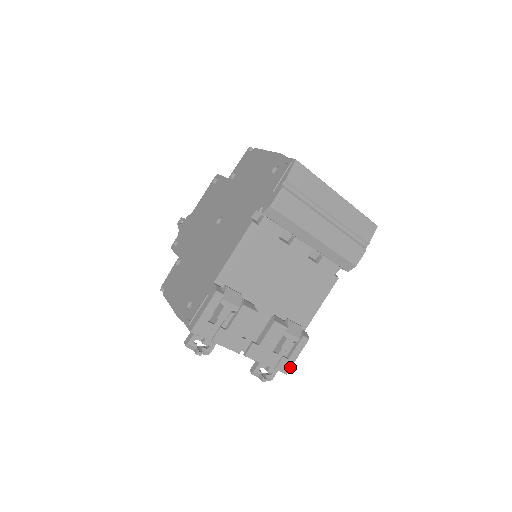
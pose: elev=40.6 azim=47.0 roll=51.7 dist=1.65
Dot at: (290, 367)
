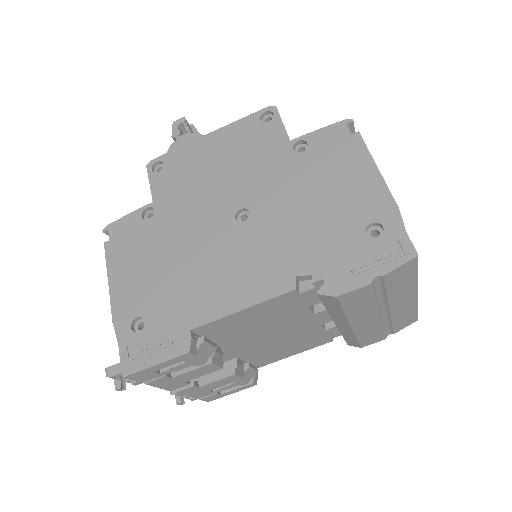
Dot at: (217, 398)
